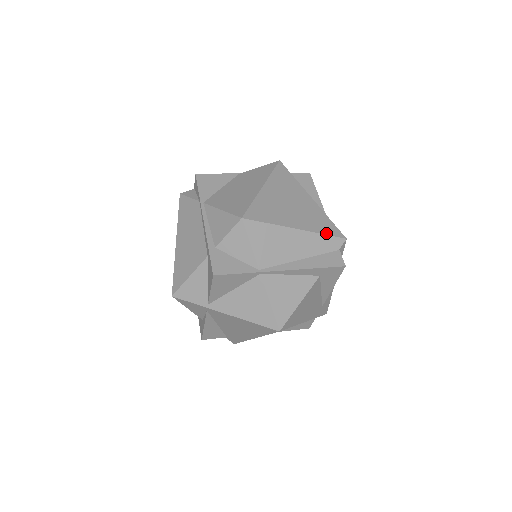
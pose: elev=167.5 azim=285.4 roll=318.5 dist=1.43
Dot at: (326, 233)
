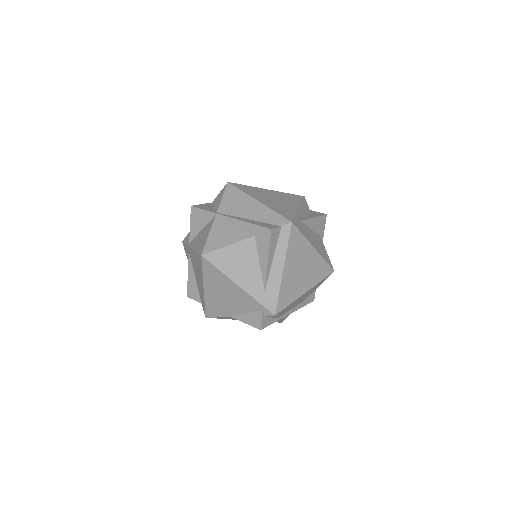
Dot at: (278, 213)
